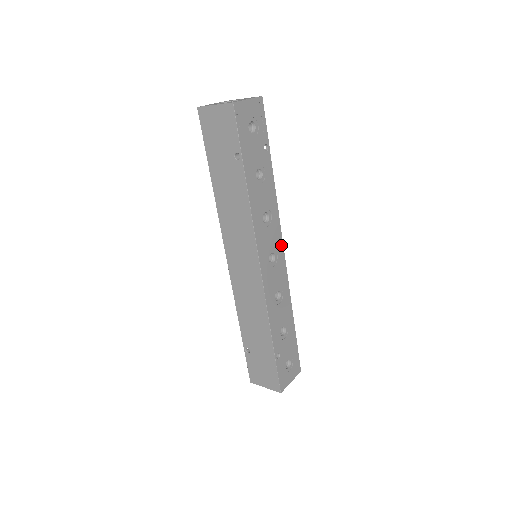
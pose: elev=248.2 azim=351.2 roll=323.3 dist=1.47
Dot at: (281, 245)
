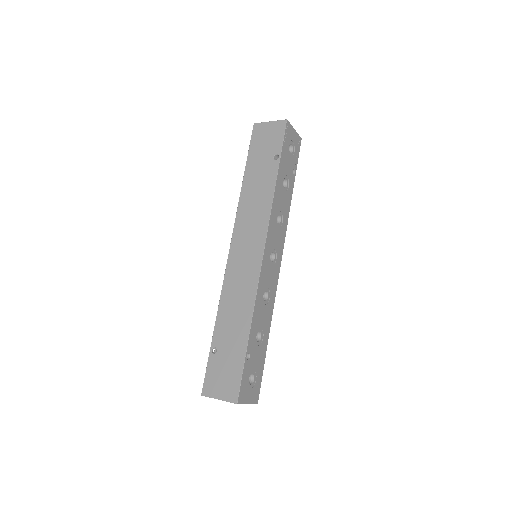
Dot at: (281, 255)
